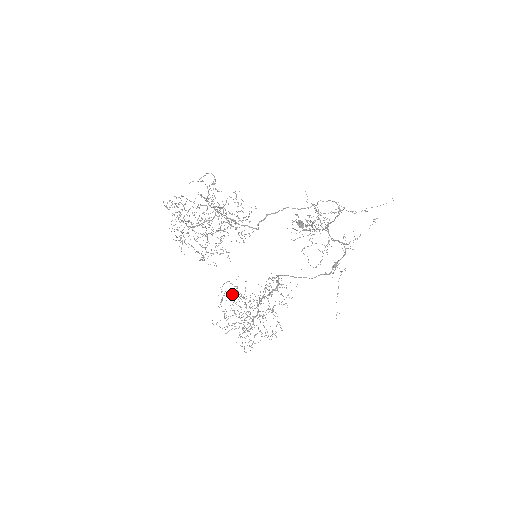
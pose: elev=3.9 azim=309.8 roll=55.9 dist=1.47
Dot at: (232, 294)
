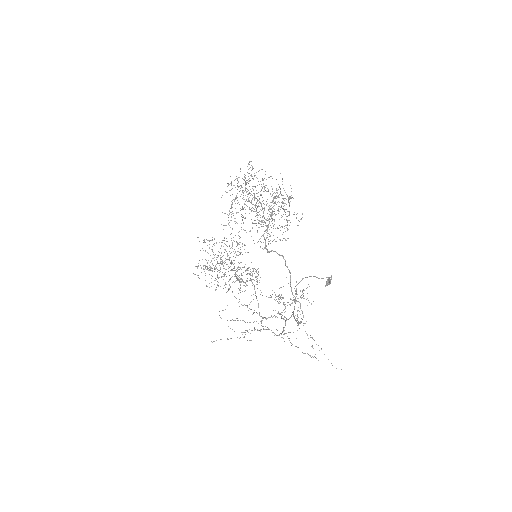
Dot at: occluded
